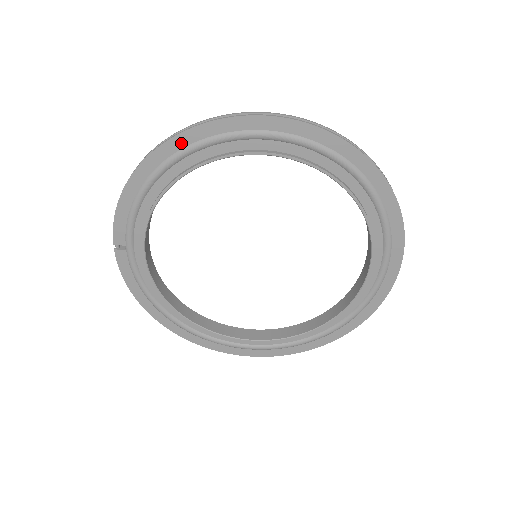
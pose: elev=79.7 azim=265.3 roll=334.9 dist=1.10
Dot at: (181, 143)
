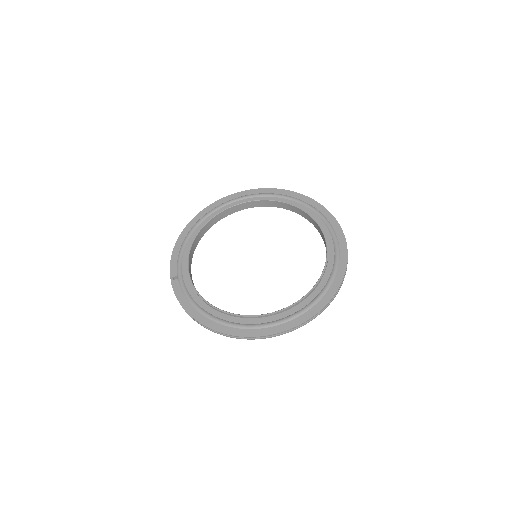
Dot at: (201, 216)
